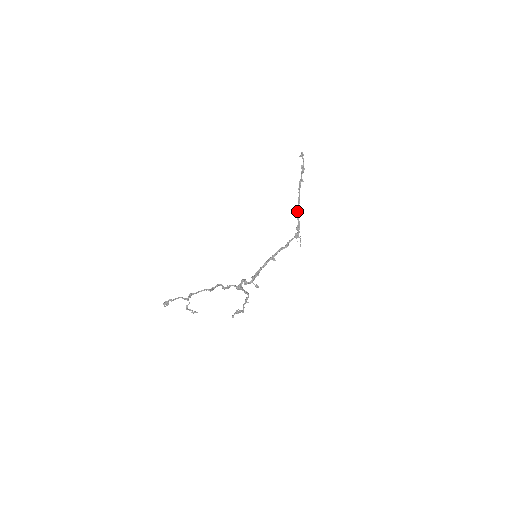
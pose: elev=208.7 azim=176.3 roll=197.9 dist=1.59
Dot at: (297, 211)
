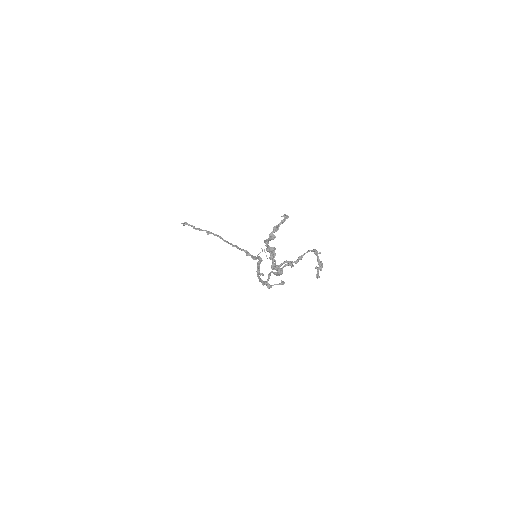
Dot at: (233, 245)
